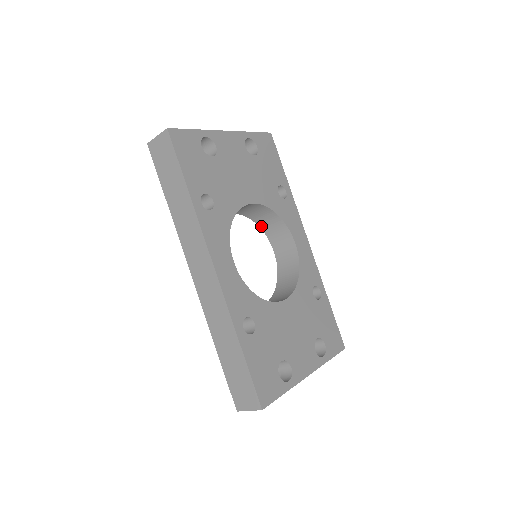
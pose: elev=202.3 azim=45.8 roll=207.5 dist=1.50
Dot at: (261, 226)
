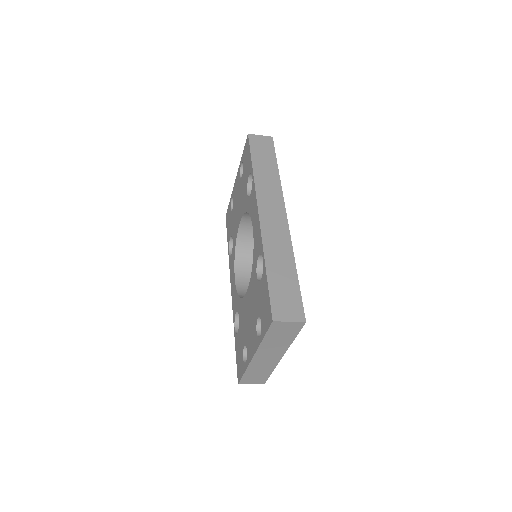
Dot at: (237, 254)
